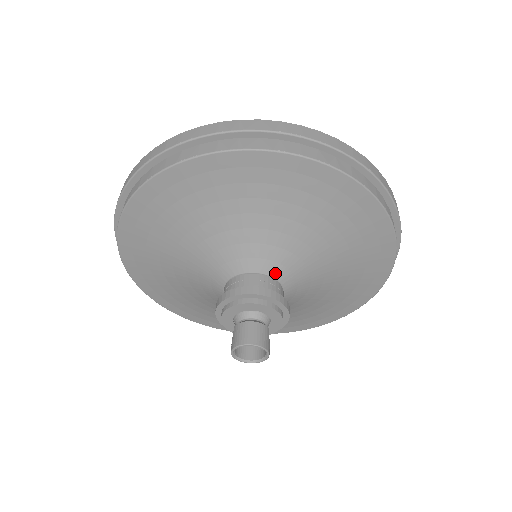
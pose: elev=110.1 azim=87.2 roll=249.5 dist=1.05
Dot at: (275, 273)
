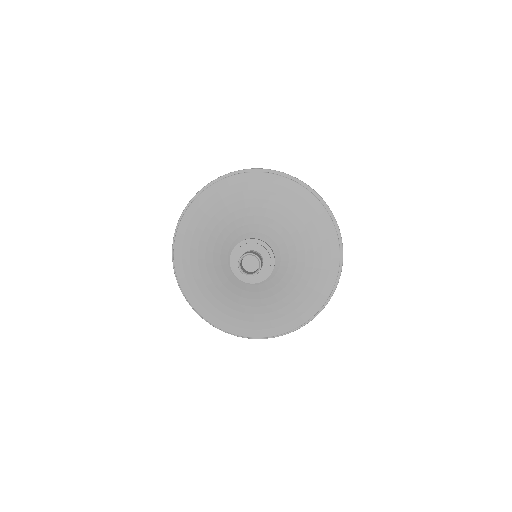
Dot at: (272, 248)
